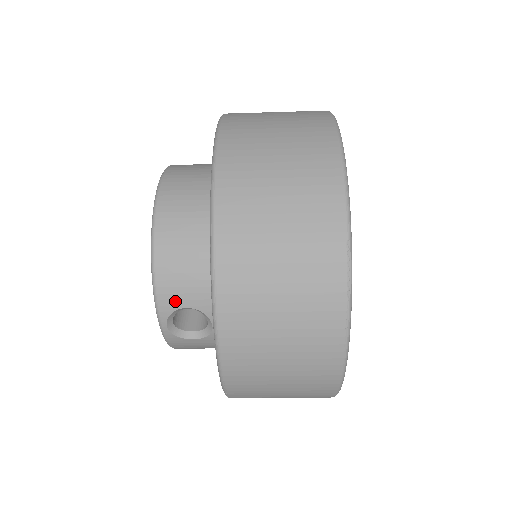
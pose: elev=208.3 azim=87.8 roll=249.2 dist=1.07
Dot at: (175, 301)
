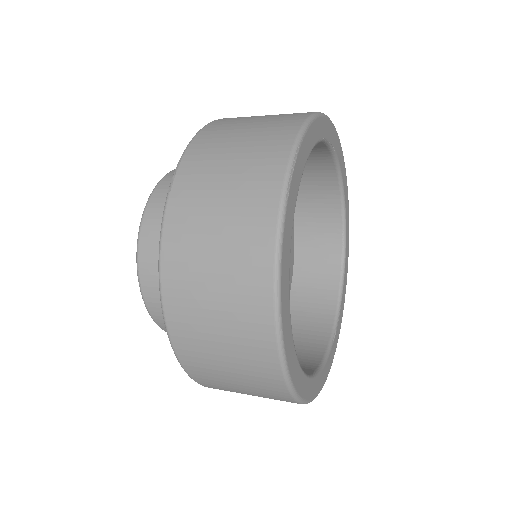
Dot at: occluded
